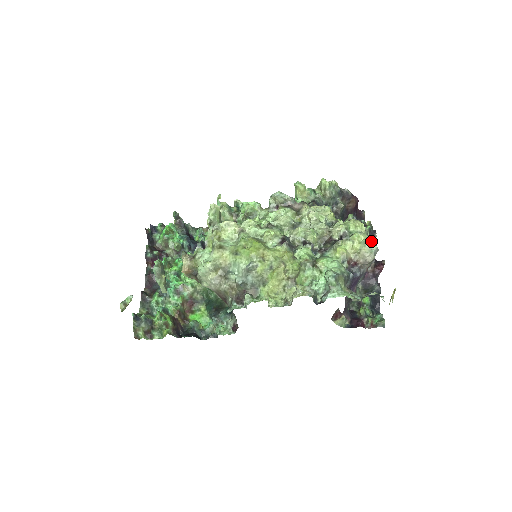
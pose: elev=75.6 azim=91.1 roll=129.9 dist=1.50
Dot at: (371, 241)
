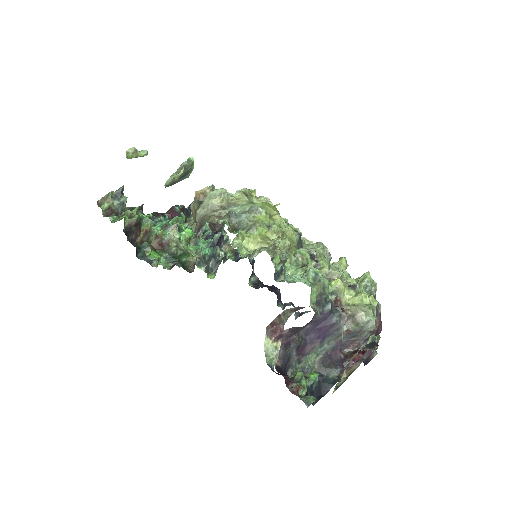
Dot at: (373, 313)
